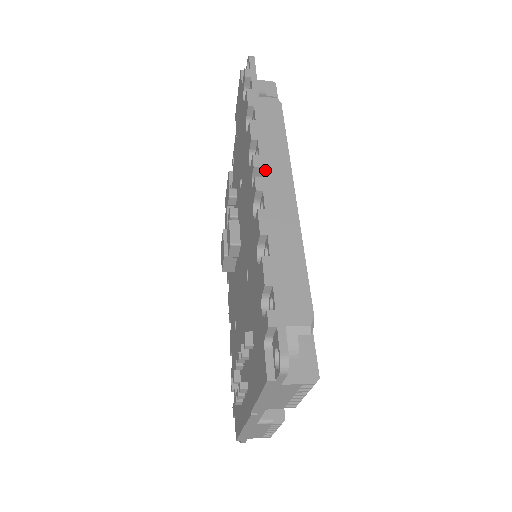
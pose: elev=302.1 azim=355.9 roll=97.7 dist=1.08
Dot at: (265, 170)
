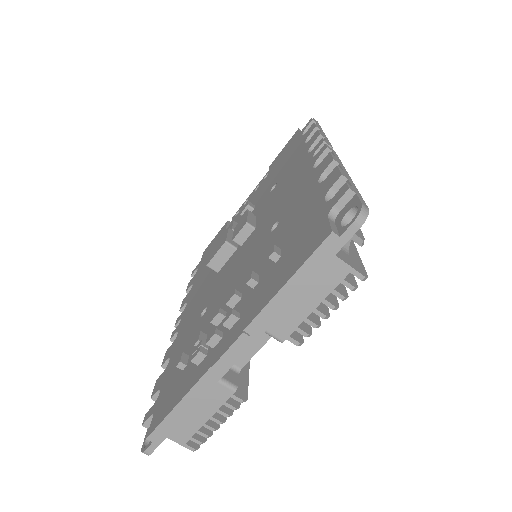
Dot at: occluded
